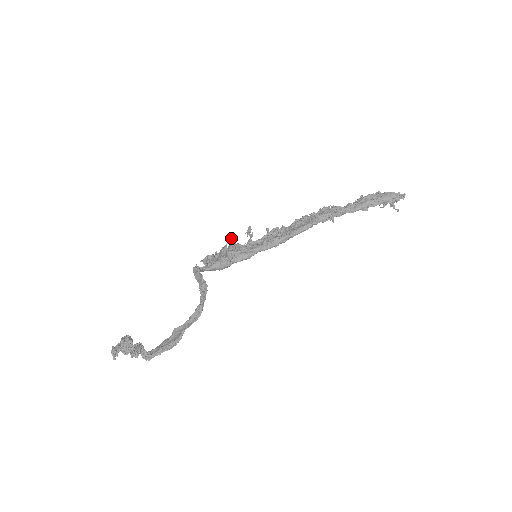
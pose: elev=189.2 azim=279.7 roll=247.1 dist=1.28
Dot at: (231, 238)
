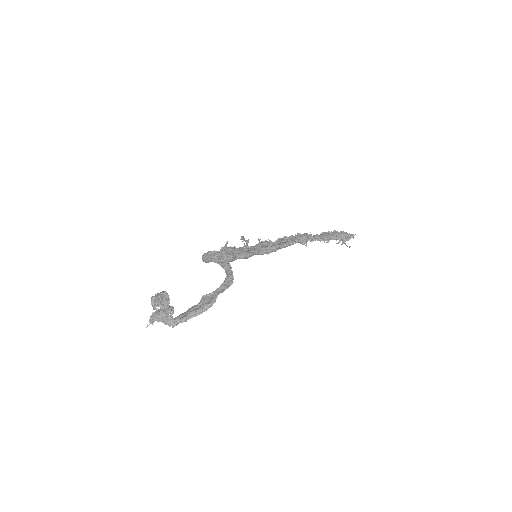
Dot at: (227, 242)
